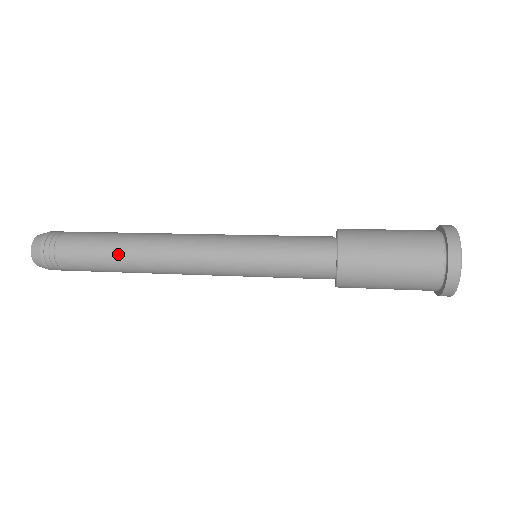
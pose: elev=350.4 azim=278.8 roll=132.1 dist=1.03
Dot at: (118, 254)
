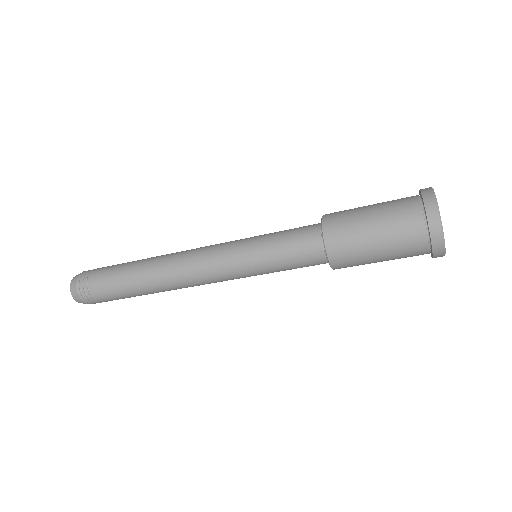
Dot at: (137, 274)
